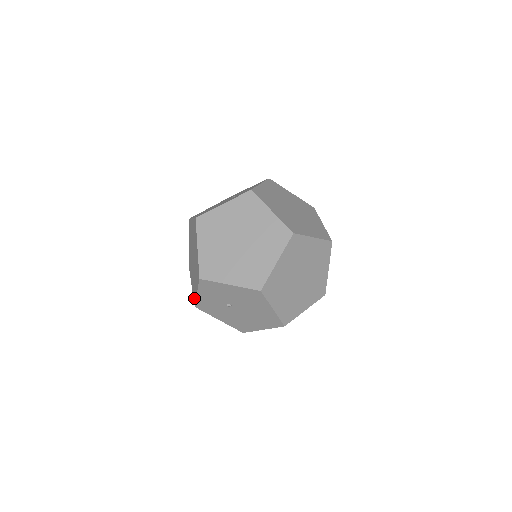
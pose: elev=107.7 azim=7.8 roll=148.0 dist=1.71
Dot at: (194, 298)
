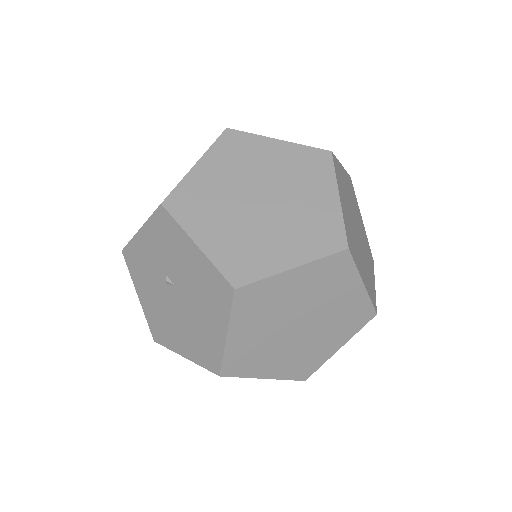
Dot at: occluded
